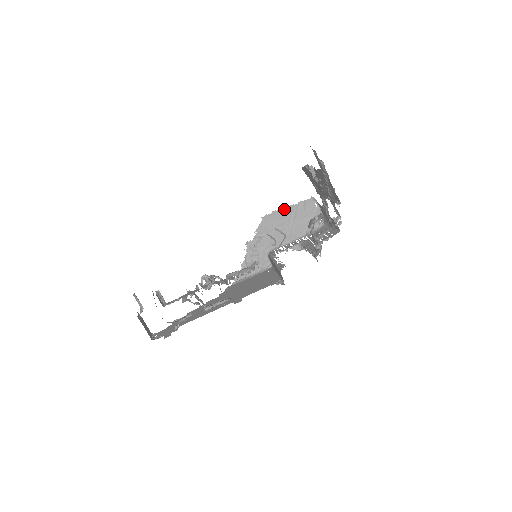
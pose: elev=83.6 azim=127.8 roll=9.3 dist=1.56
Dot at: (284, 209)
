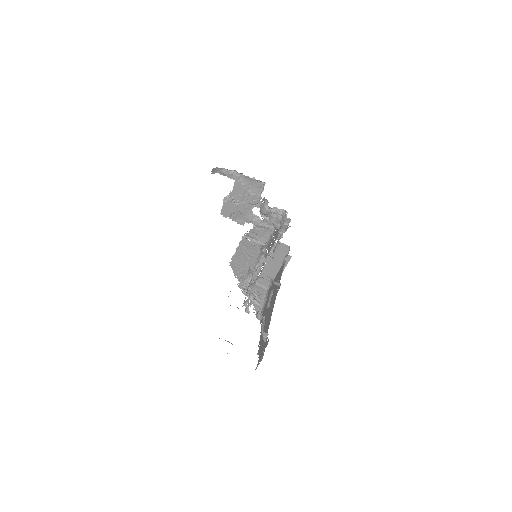
Dot at: (236, 253)
